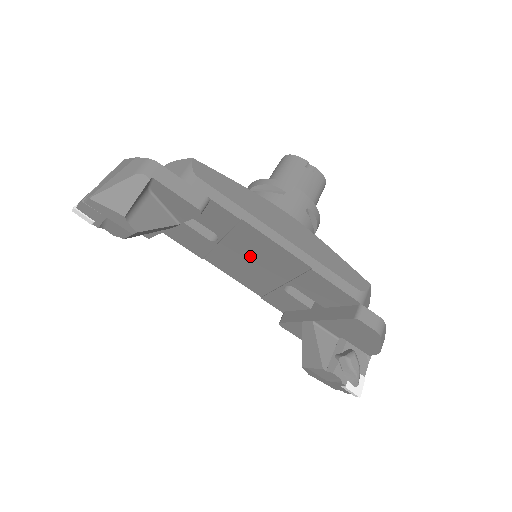
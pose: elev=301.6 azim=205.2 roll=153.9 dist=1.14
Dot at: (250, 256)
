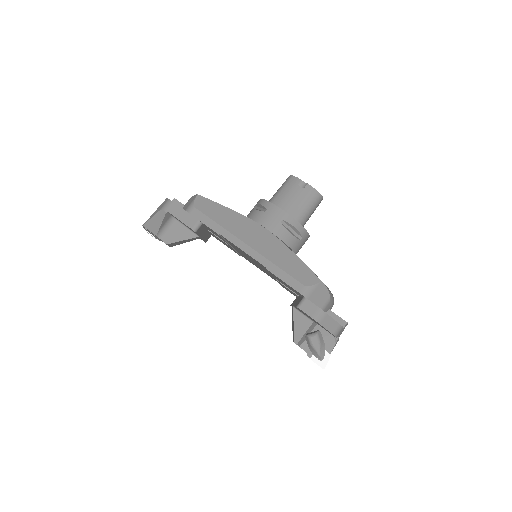
Dot at: (247, 257)
